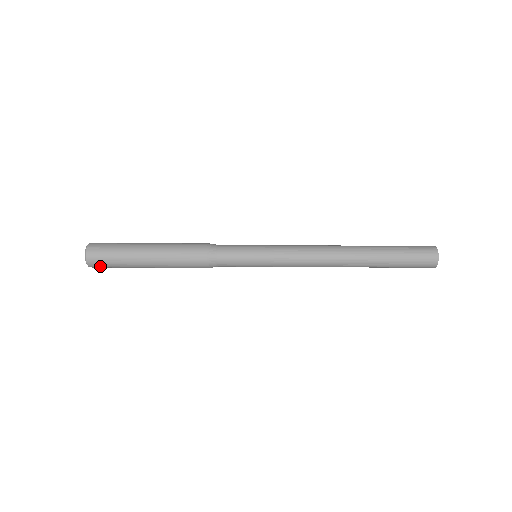
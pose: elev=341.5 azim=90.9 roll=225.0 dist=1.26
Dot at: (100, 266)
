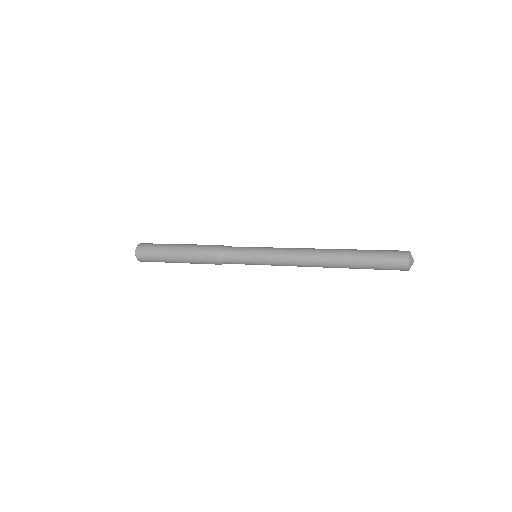
Dot at: (144, 257)
